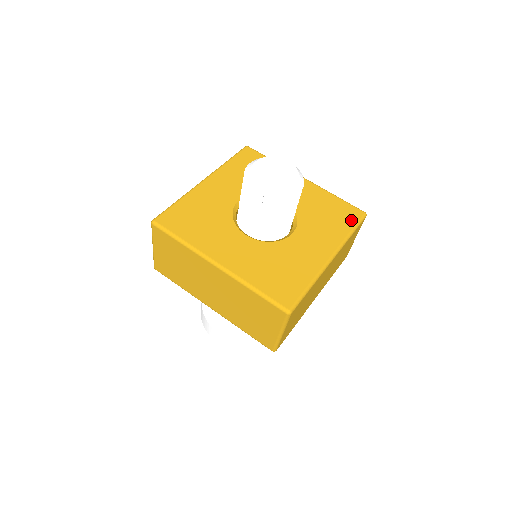
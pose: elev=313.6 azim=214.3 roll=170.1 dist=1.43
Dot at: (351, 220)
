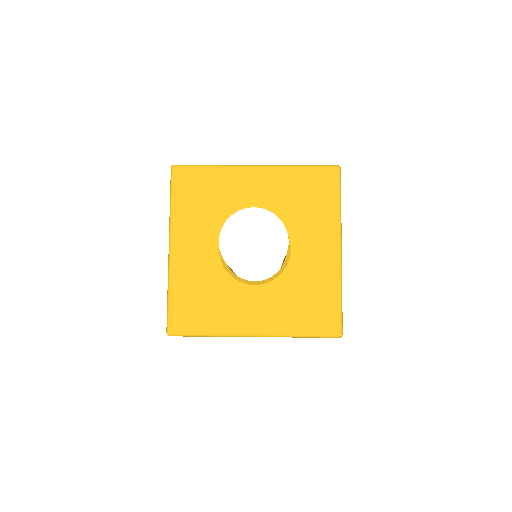
Dot at: (317, 327)
